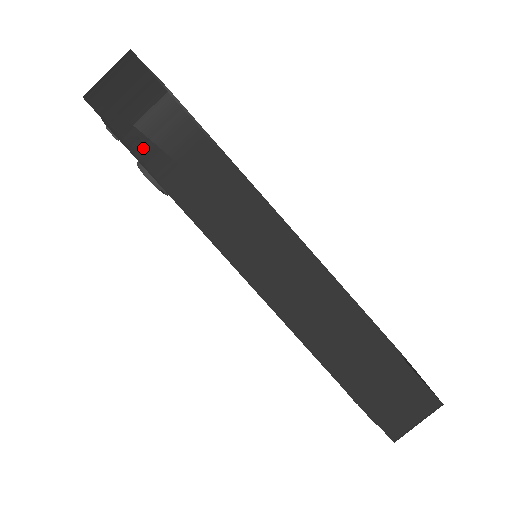
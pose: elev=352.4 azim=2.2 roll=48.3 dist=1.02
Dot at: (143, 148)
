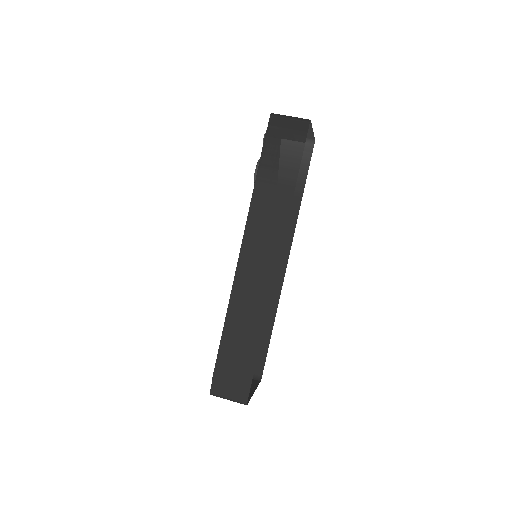
Dot at: (267, 161)
